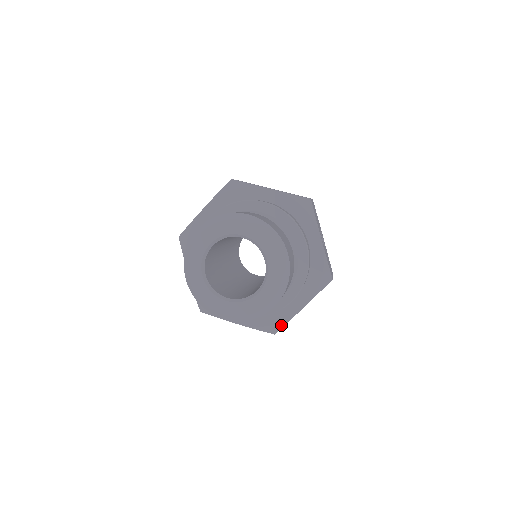
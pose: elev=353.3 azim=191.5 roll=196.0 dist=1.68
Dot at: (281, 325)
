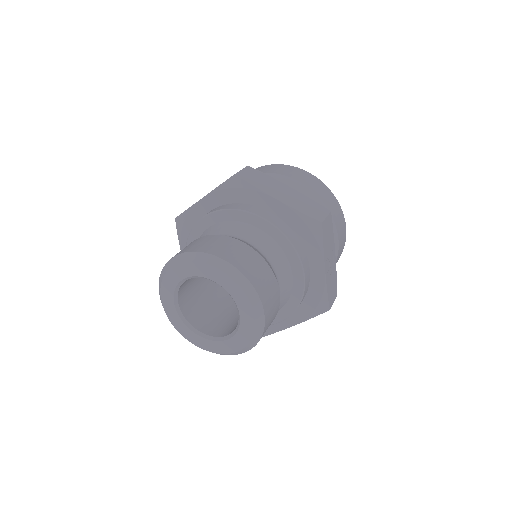
Dot at: (269, 332)
